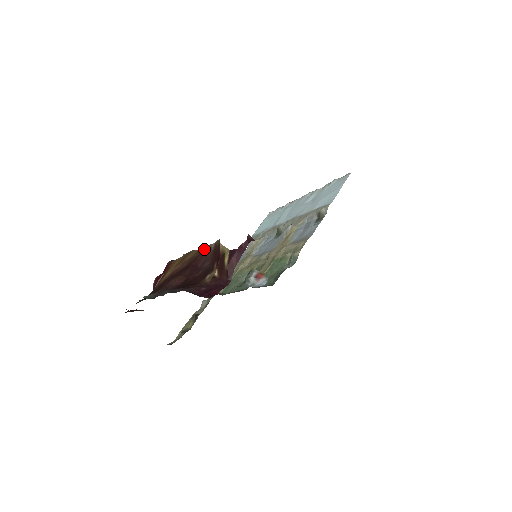
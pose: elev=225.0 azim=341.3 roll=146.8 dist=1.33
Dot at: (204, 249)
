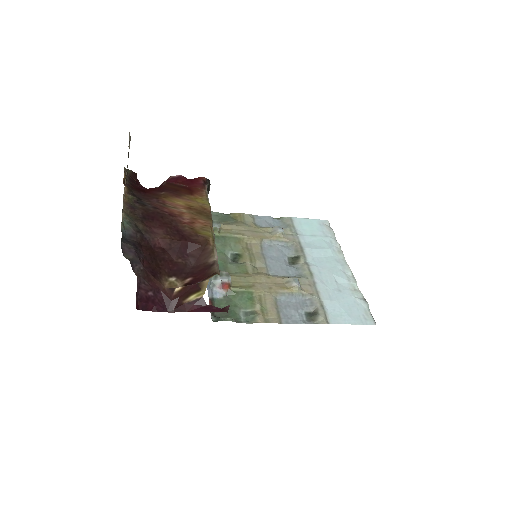
Dot at: (208, 247)
